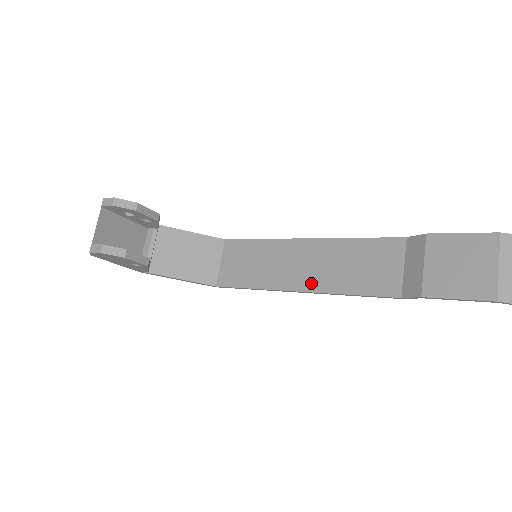
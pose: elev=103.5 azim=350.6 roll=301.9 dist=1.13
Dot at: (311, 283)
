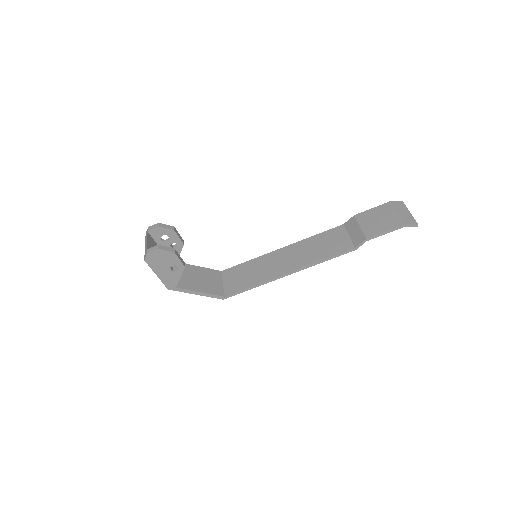
Dot at: (296, 265)
